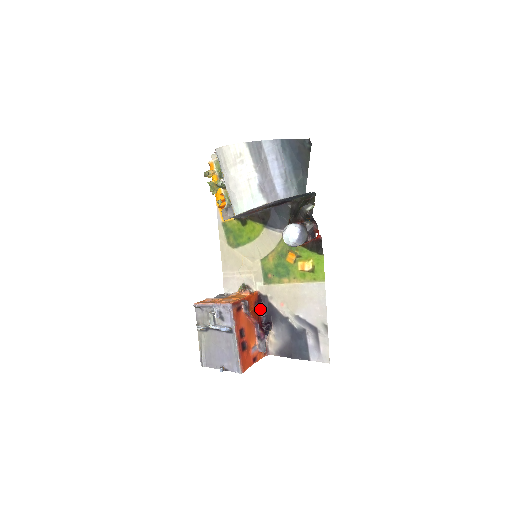
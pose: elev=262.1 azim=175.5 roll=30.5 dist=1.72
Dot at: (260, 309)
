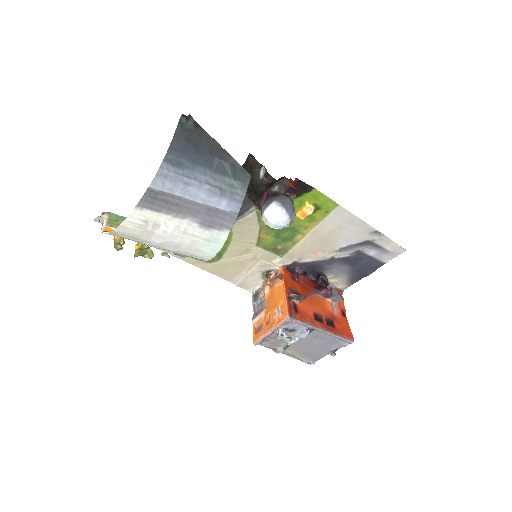
Dot at: (300, 275)
